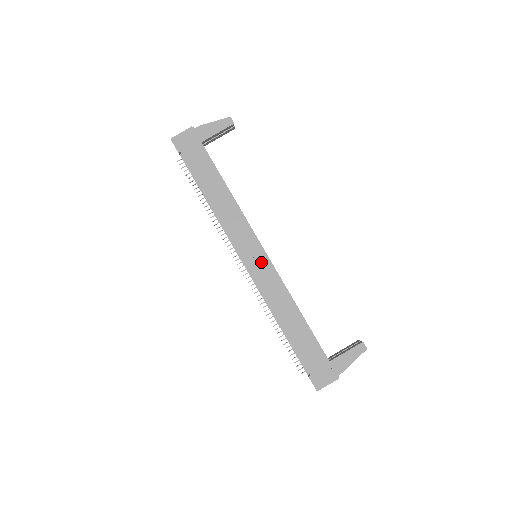
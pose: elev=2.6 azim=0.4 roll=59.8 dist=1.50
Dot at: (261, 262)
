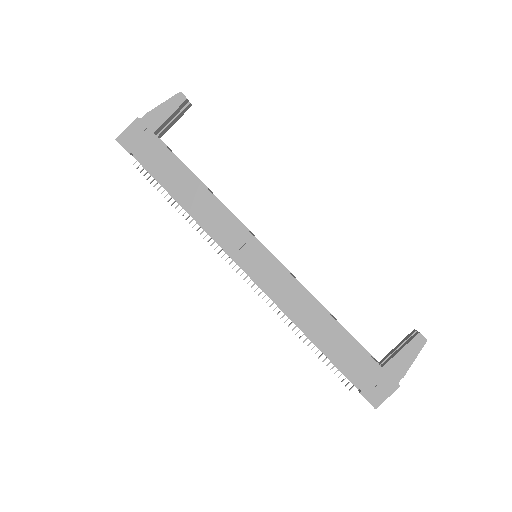
Dot at: (263, 262)
